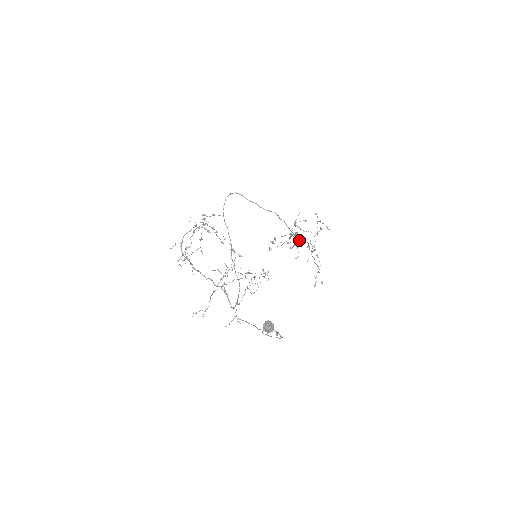
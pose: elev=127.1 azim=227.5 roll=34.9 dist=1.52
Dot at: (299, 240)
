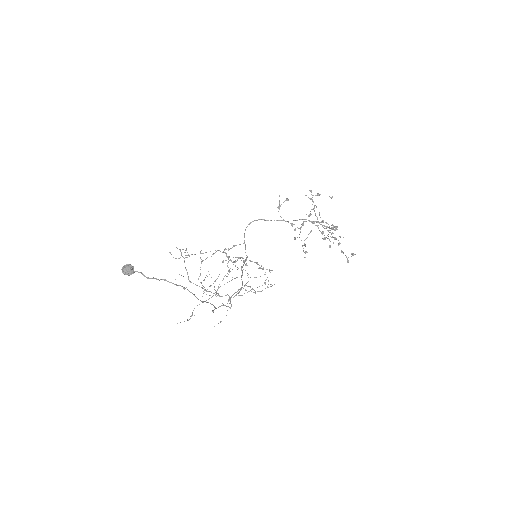
Dot at: occluded
